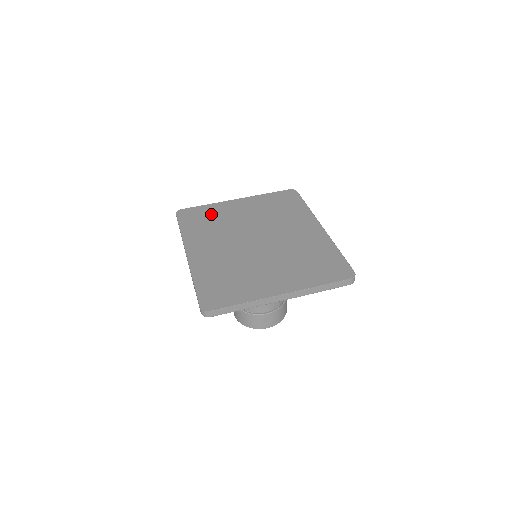
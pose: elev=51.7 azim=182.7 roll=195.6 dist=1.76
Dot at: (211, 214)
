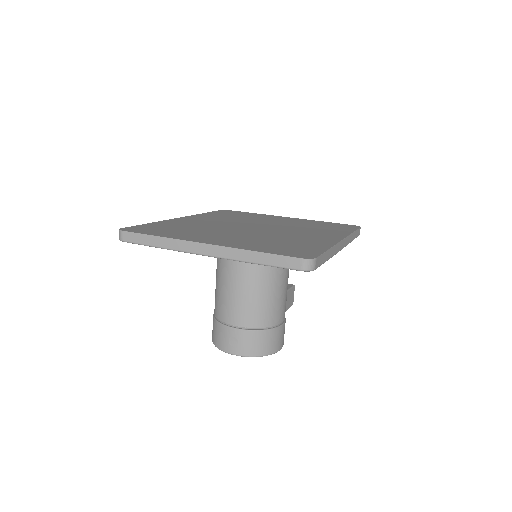
Dot at: (248, 215)
